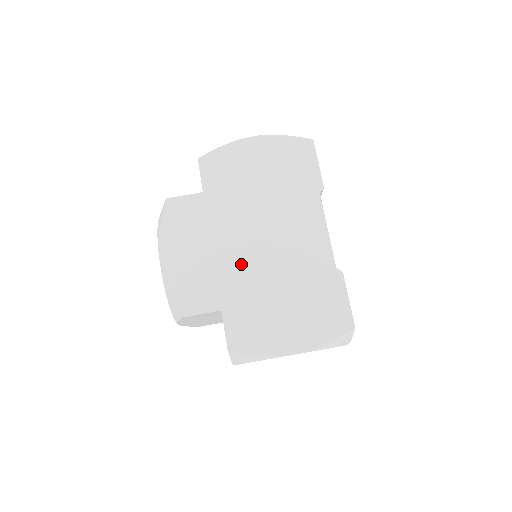
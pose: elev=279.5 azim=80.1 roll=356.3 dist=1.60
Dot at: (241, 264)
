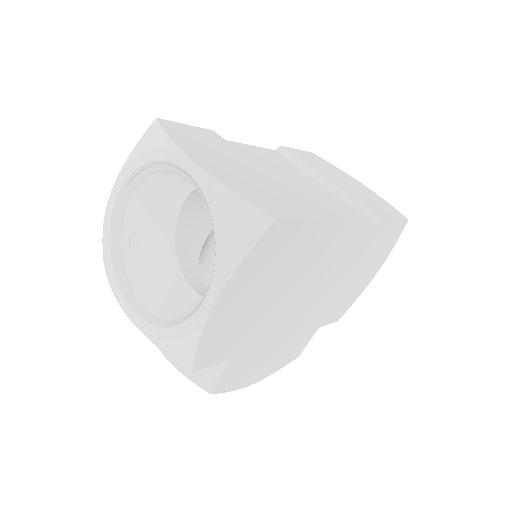
Dot at: (308, 315)
